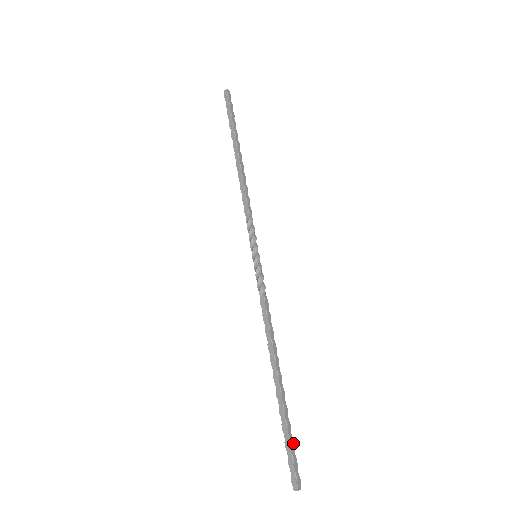
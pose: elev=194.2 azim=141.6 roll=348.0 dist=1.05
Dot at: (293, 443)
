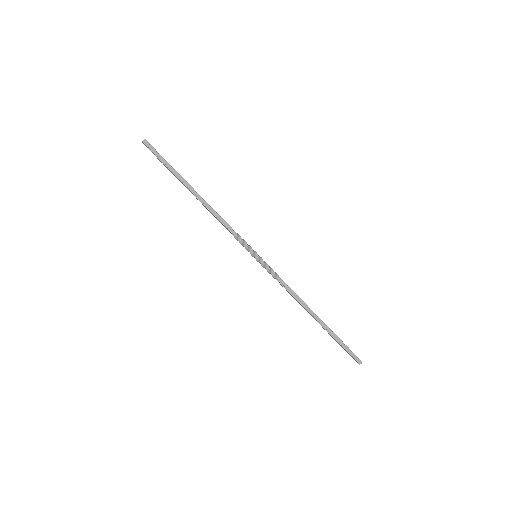
Dot at: (344, 344)
